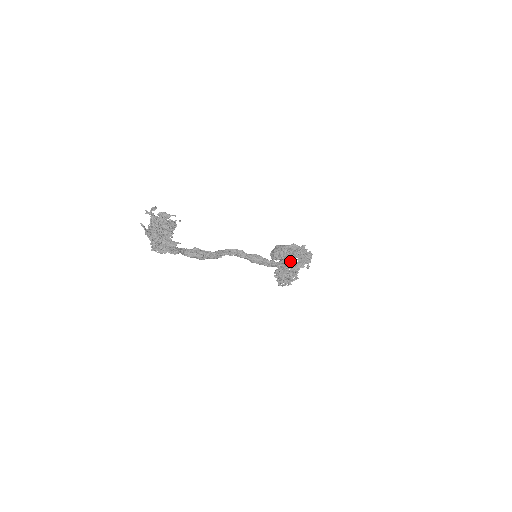
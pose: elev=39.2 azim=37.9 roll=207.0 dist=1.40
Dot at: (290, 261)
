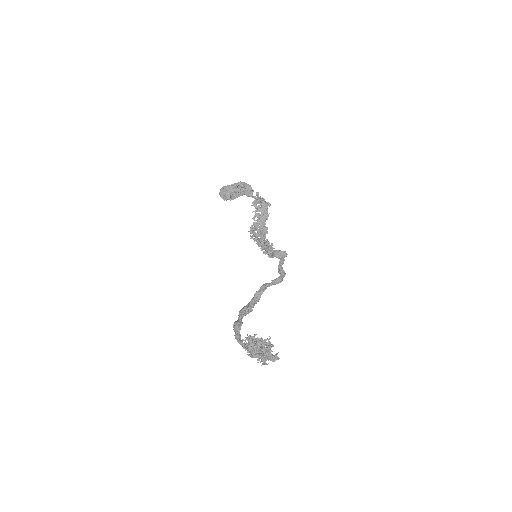
Dot at: (285, 254)
